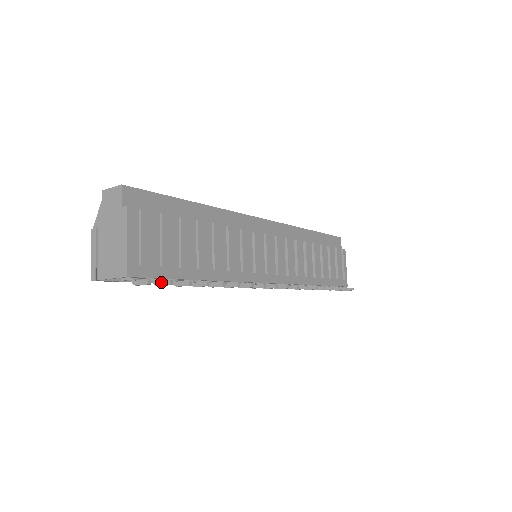
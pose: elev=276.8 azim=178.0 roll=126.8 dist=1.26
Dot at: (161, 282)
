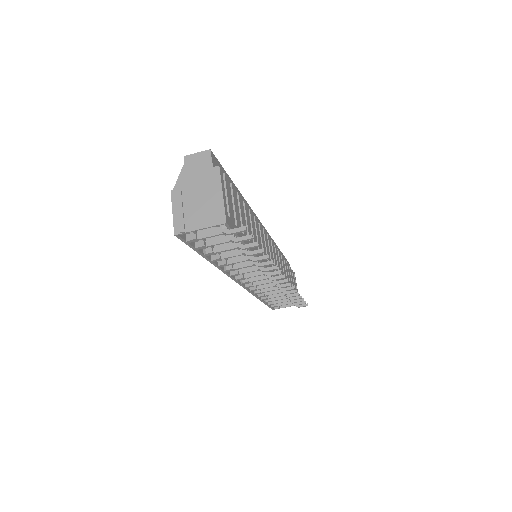
Dot at: (242, 237)
